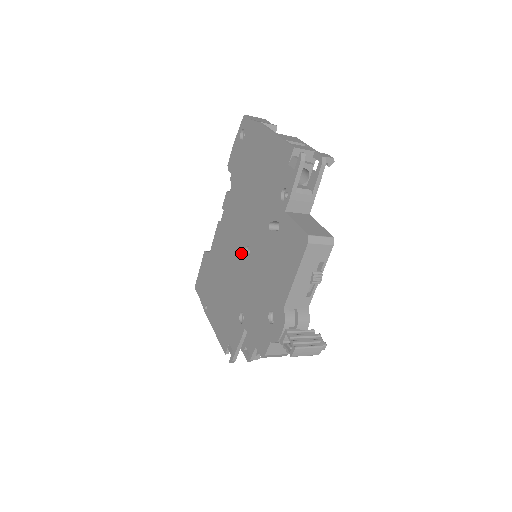
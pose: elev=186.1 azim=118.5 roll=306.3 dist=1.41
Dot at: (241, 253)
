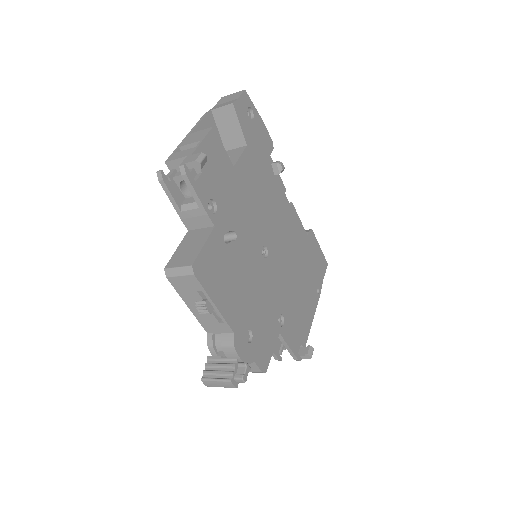
Dot at: occluded
